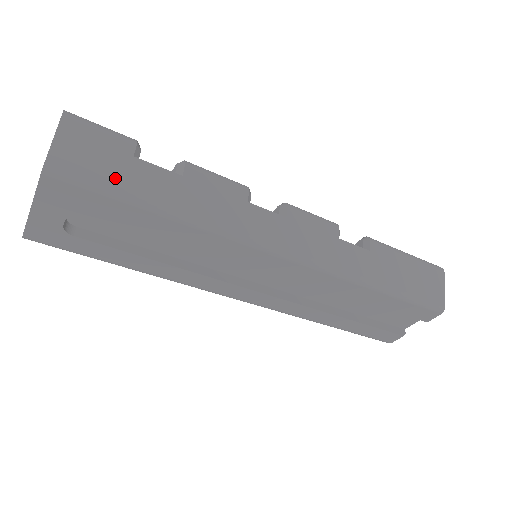
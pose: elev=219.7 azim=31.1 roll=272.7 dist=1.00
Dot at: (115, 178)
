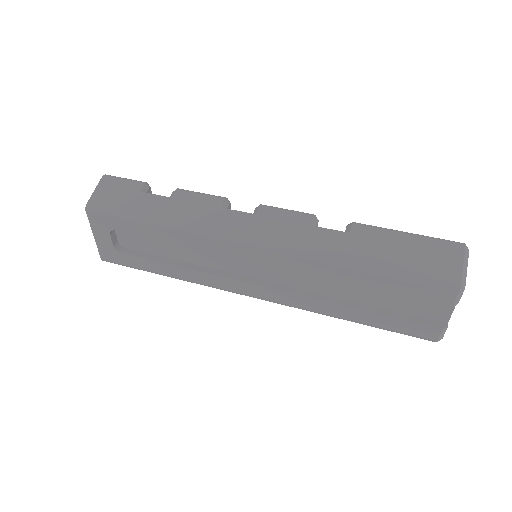
Dot at: (125, 206)
